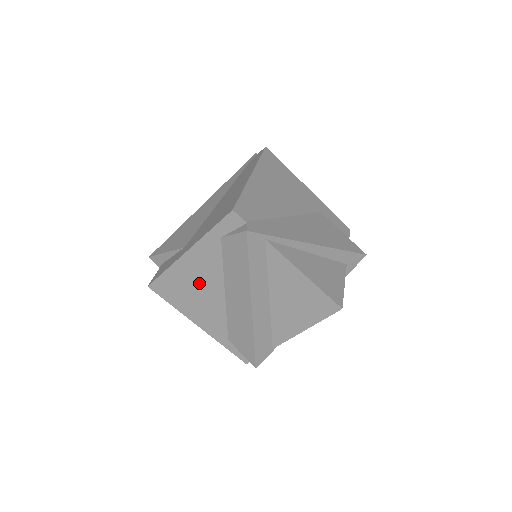
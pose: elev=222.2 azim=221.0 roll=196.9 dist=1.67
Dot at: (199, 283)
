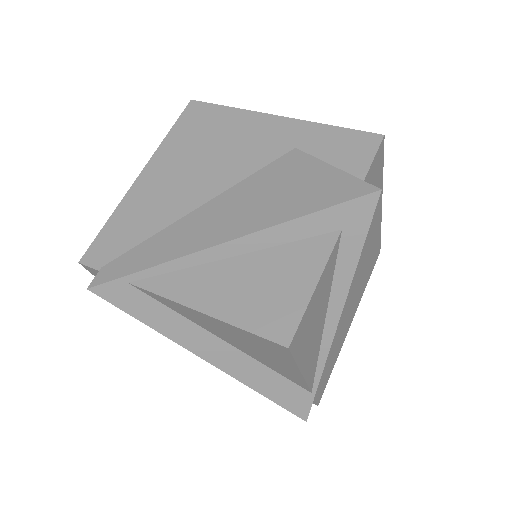
Dot at: occluded
